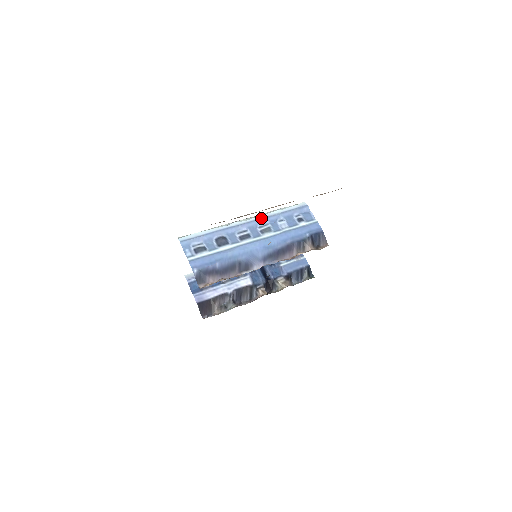
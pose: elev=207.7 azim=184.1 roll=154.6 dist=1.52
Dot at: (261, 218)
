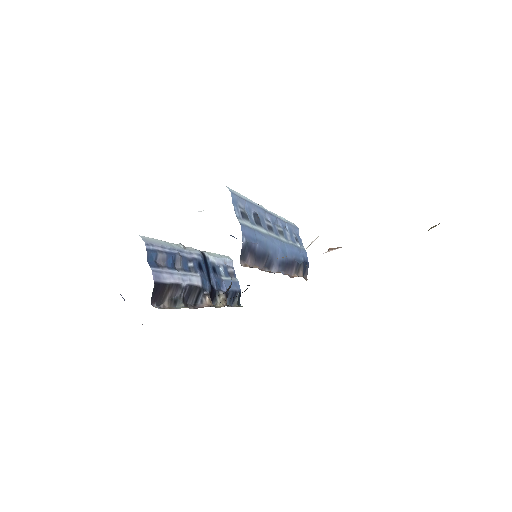
Dot at: (277, 216)
